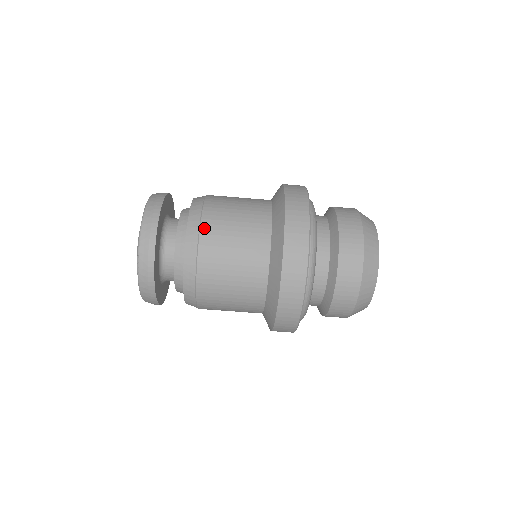
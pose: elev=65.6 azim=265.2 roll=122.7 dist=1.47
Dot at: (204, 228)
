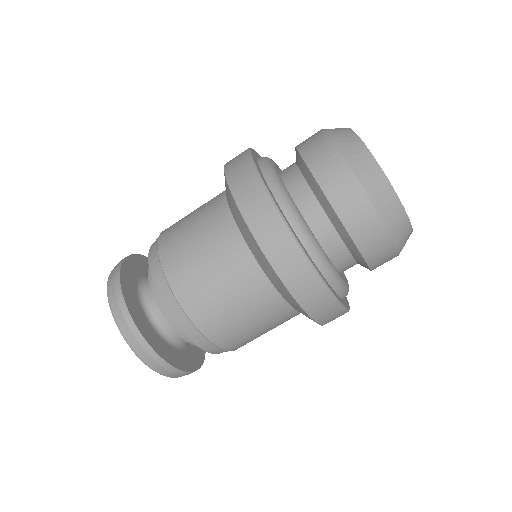
Dot at: (195, 319)
